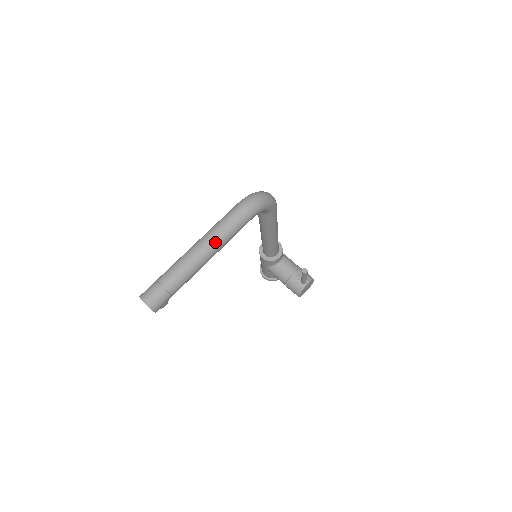
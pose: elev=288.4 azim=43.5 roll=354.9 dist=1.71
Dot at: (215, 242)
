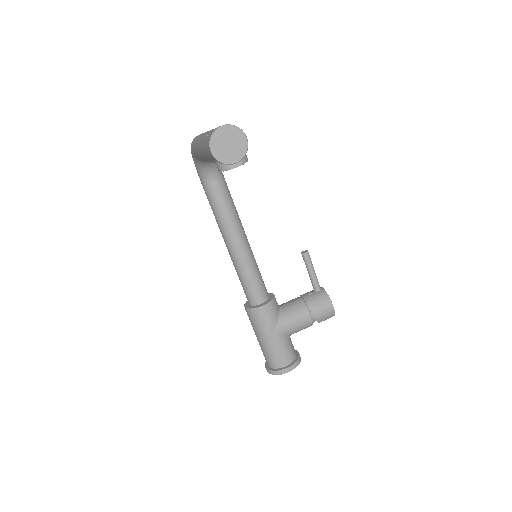
Dot at: occluded
